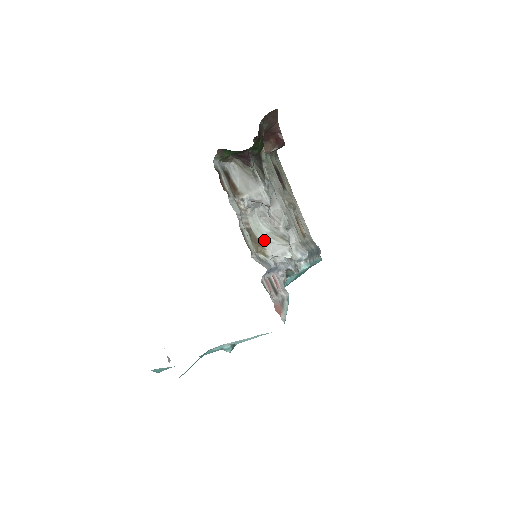
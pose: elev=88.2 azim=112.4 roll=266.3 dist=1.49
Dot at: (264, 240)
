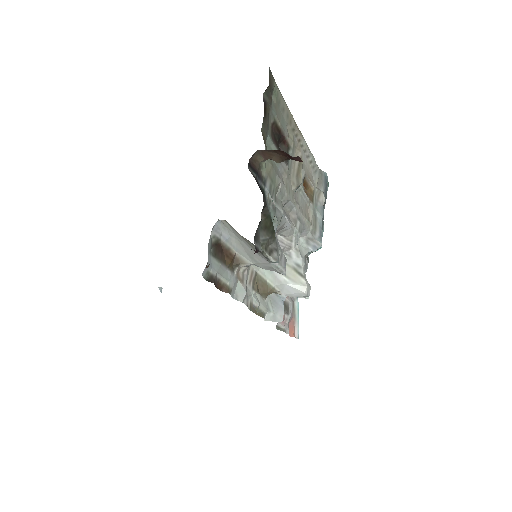
Dot at: (273, 279)
